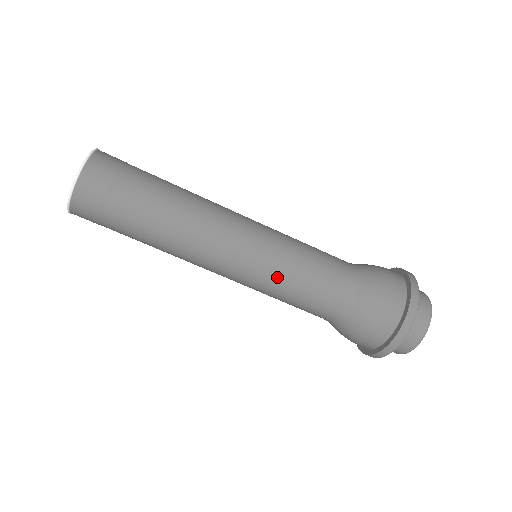
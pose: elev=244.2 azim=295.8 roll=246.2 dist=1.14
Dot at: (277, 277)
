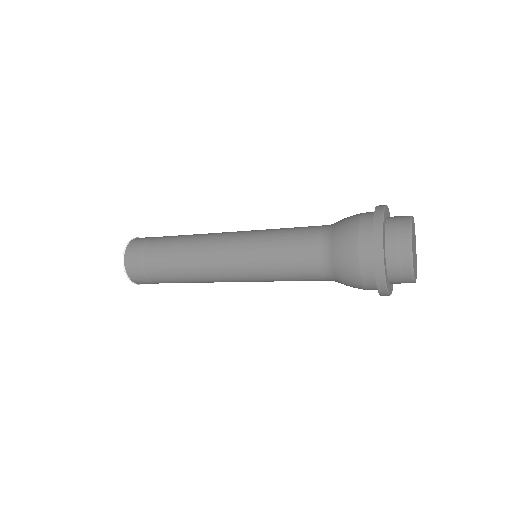
Dot at: (272, 281)
